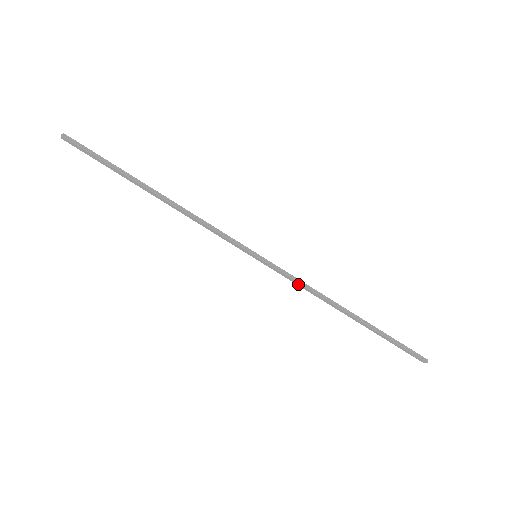
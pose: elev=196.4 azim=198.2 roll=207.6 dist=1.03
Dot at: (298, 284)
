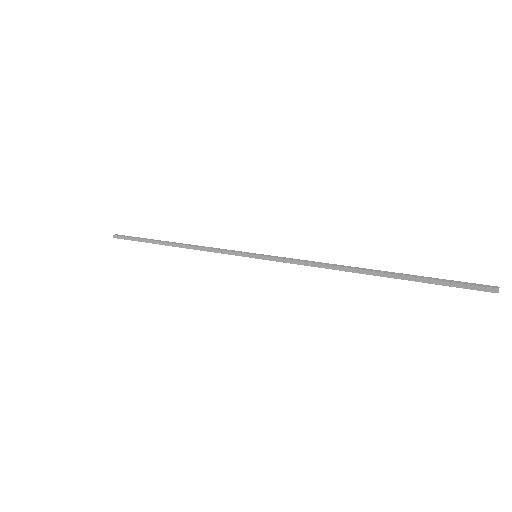
Dot at: (302, 264)
